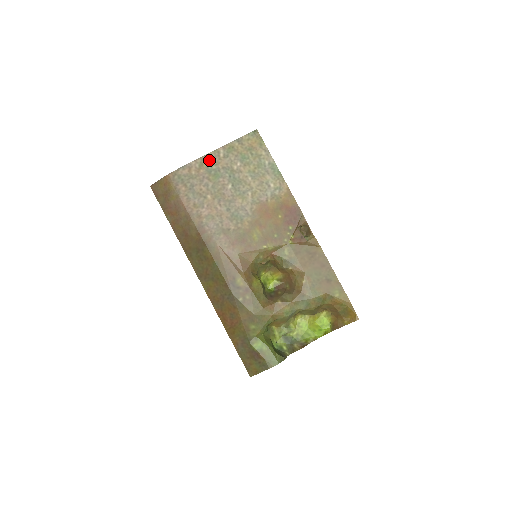
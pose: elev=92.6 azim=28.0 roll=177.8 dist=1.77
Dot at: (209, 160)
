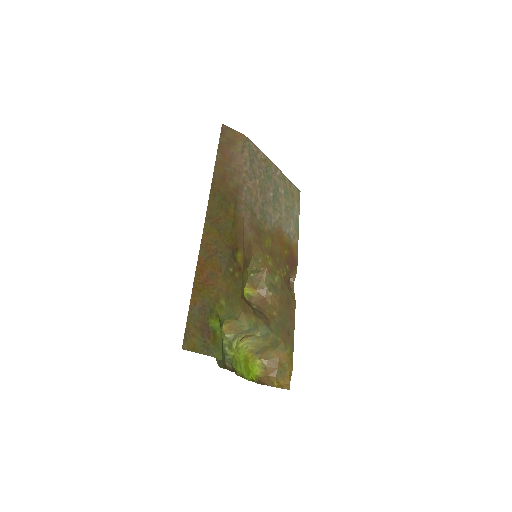
Dot at: (270, 165)
